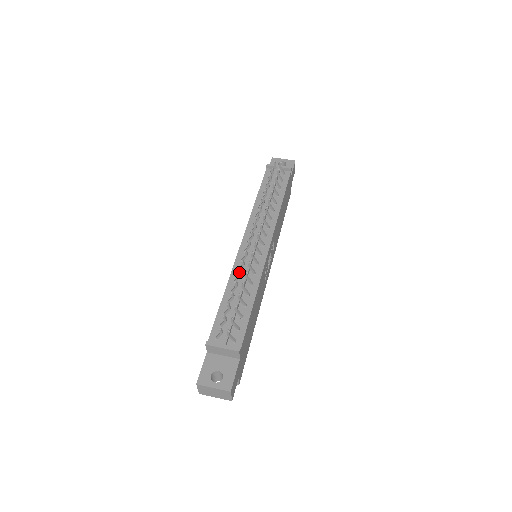
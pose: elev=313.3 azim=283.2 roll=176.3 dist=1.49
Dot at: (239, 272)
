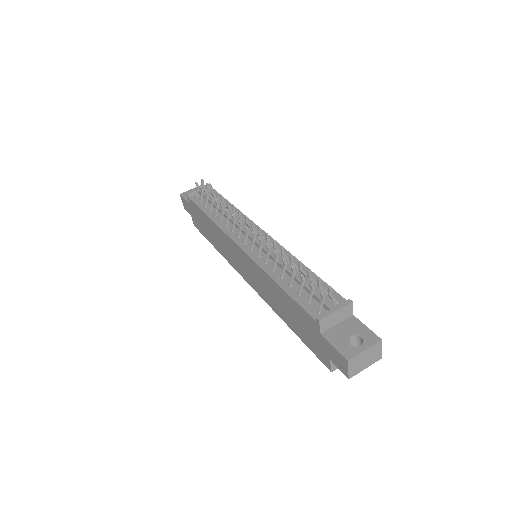
Dot at: (276, 253)
